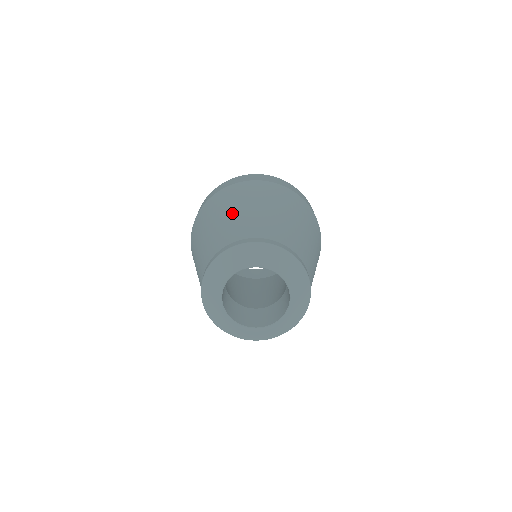
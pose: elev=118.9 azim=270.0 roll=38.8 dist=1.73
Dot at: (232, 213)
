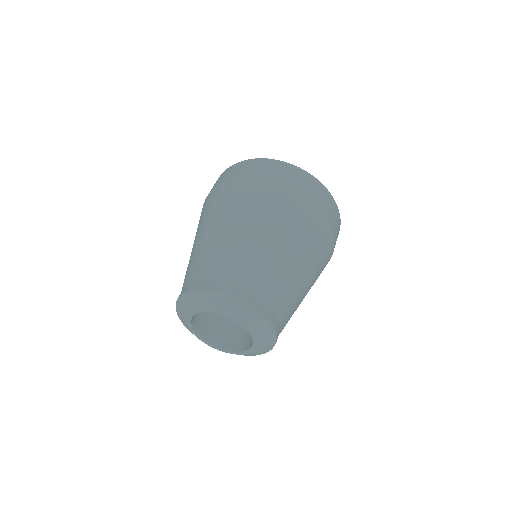
Dot at: (253, 235)
